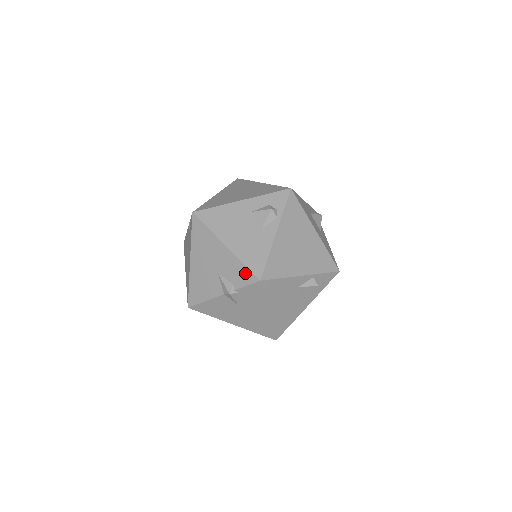
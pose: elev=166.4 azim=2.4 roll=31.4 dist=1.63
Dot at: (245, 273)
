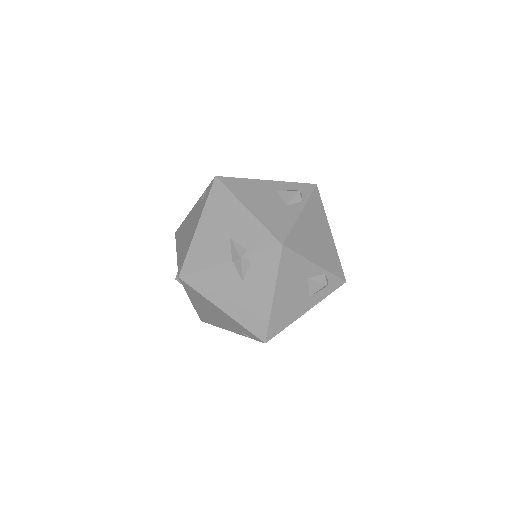
Dot at: (265, 237)
